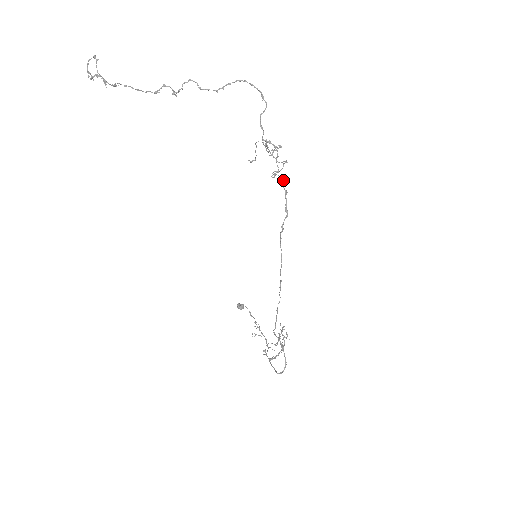
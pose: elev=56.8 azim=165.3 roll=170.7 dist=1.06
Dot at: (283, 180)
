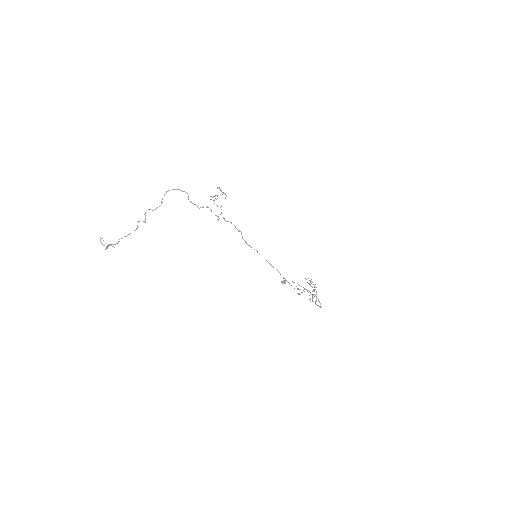
Dot at: (224, 219)
